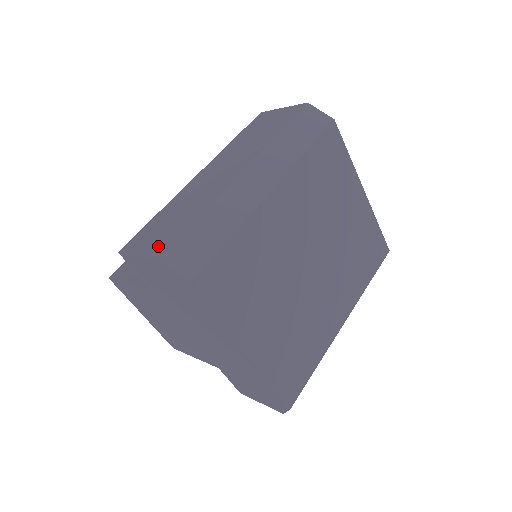
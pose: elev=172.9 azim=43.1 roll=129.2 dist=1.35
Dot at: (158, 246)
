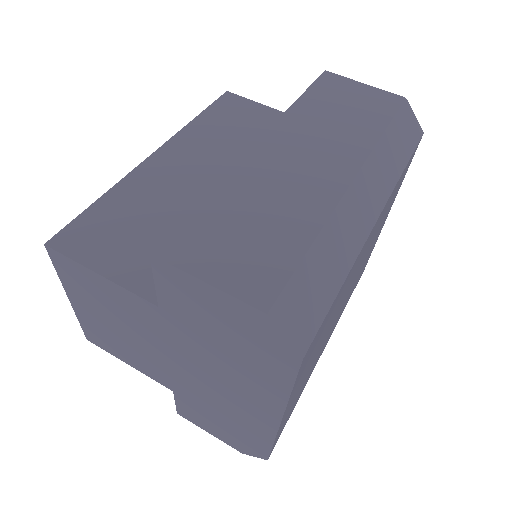
Dot at: (251, 280)
